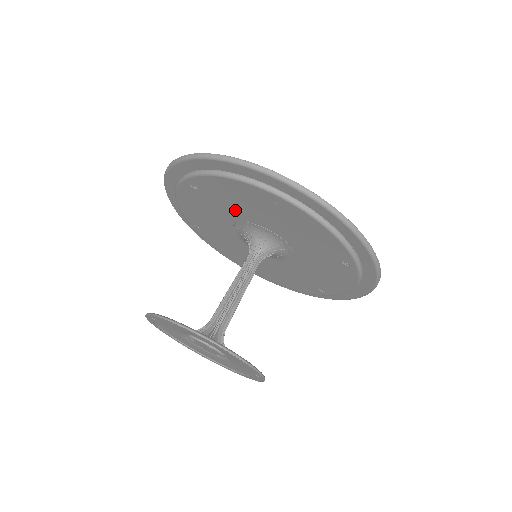
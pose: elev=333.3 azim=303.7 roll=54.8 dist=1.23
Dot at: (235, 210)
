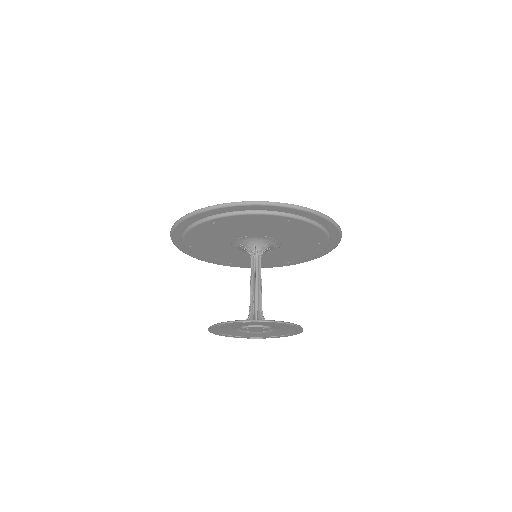
Dot at: (245, 231)
